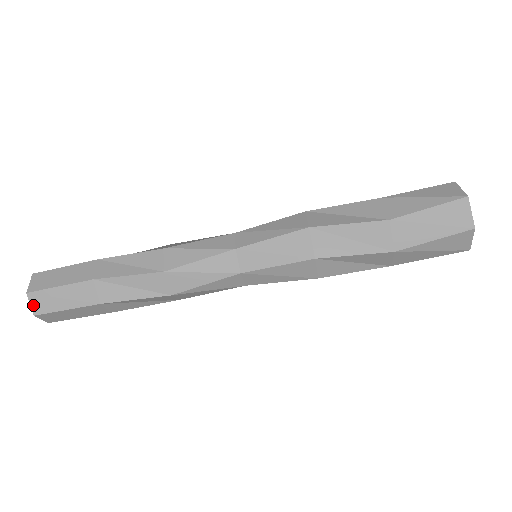
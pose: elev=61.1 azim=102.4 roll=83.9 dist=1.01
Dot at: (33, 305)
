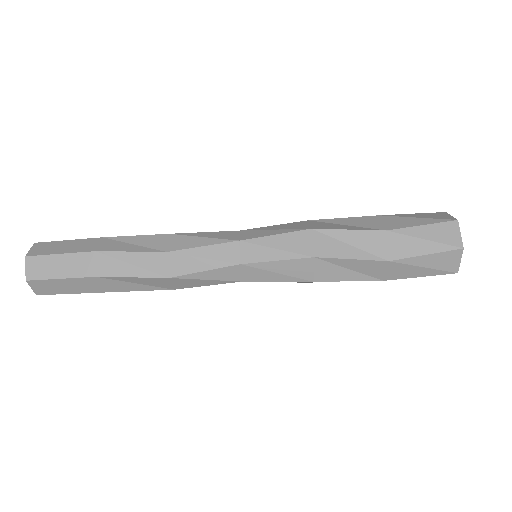
Dot at: (32, 250)
